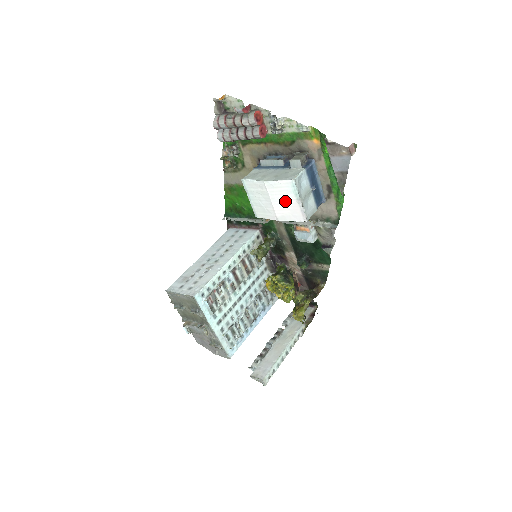
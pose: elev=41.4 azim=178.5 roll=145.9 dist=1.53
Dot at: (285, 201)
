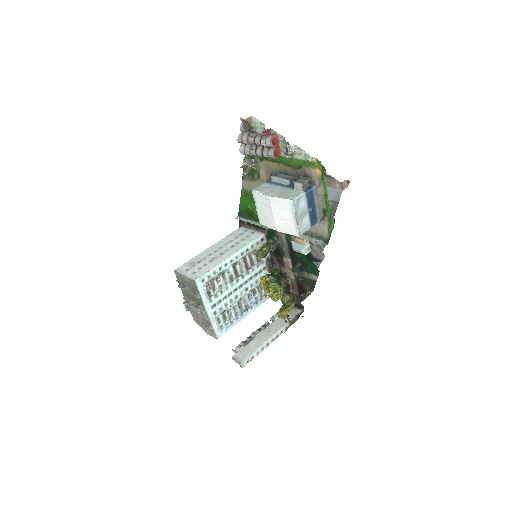
Dot at: (284, 216)
